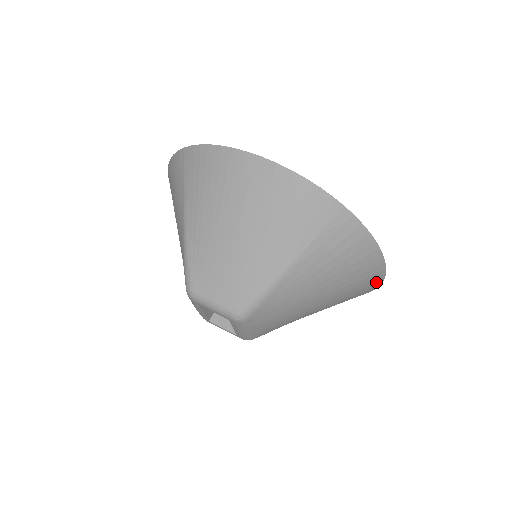
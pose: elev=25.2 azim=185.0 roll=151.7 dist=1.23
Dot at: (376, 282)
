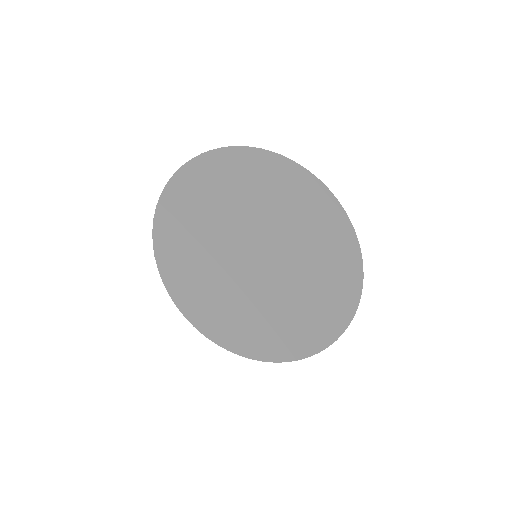
Dot at: (304, 353)
